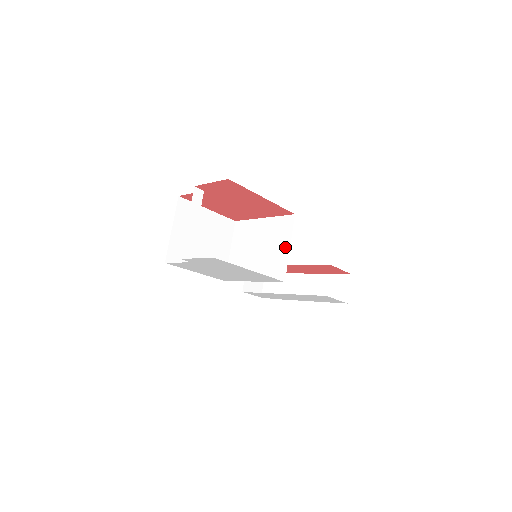
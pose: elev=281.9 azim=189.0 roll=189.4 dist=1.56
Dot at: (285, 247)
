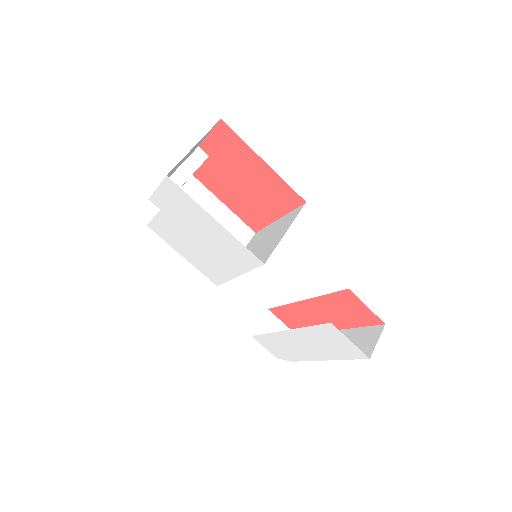
Dot at: (282, 233)
